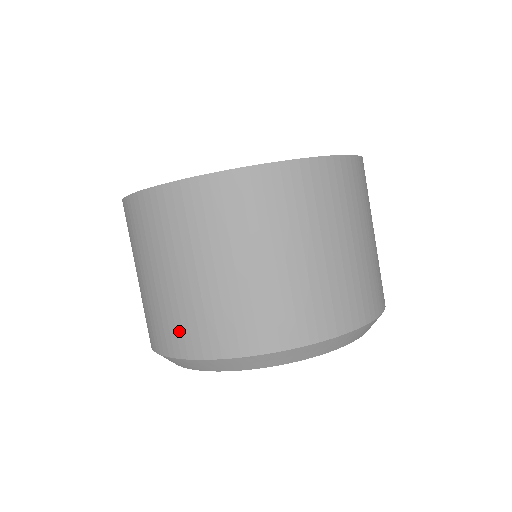
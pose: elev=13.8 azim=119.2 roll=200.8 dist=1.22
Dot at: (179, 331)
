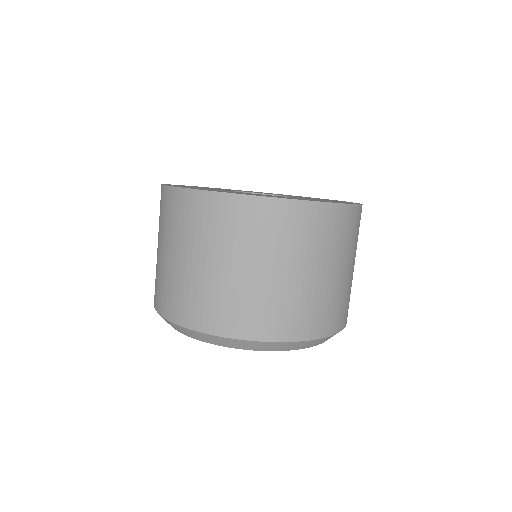
Dot at: (247, 317)
